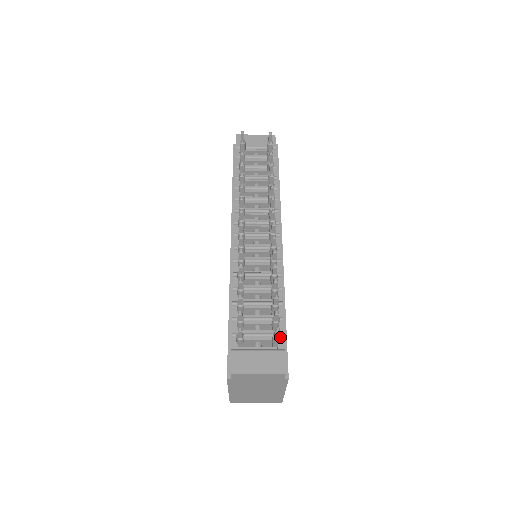
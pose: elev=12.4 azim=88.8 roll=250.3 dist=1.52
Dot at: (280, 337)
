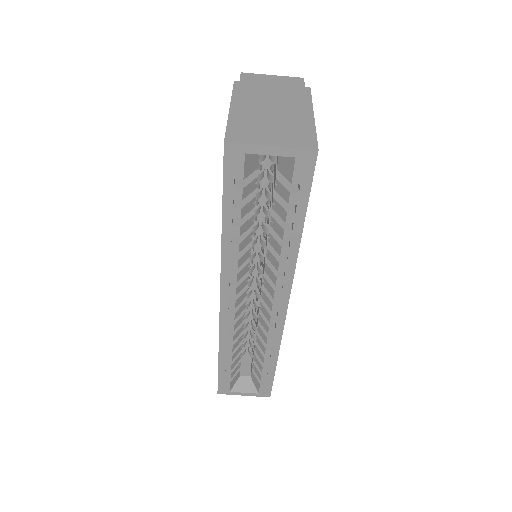
Dot at: occluded
